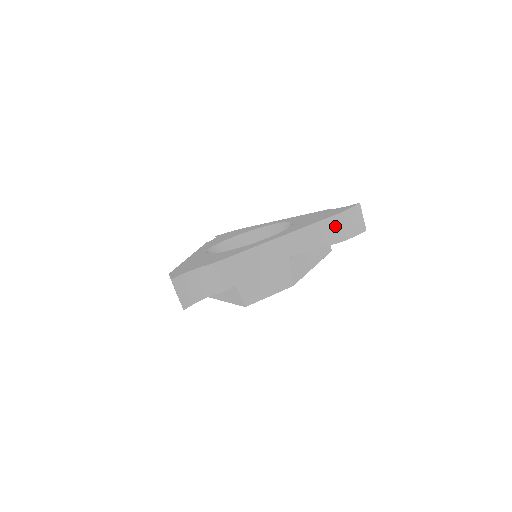
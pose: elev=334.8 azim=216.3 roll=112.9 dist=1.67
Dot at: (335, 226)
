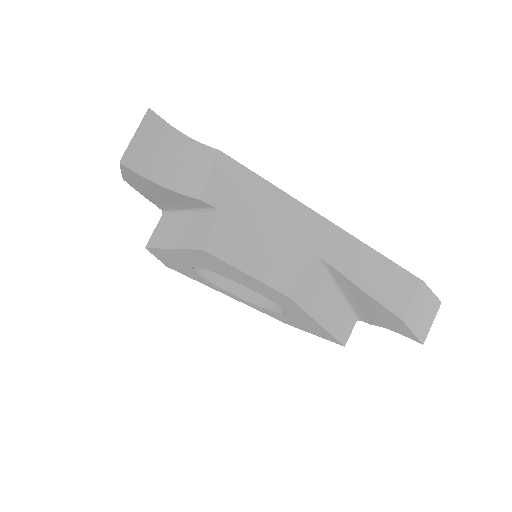
Dot at: (402, 286)
